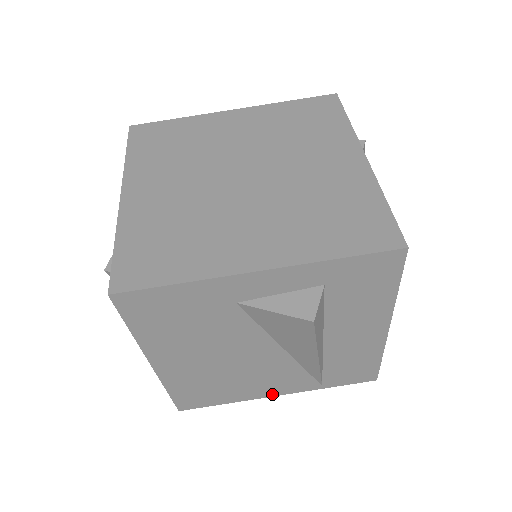
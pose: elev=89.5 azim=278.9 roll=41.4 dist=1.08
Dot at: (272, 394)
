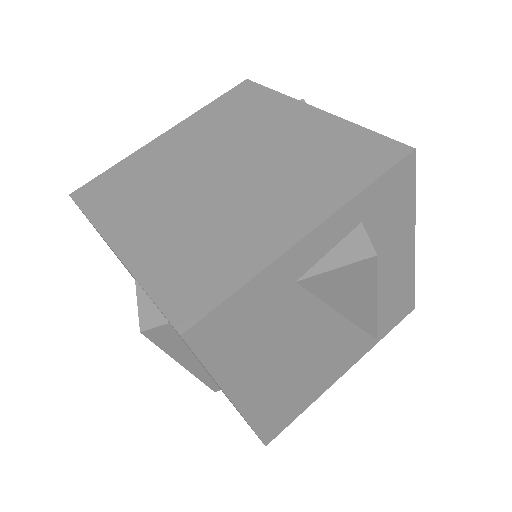
Dot at: (340, 374)
